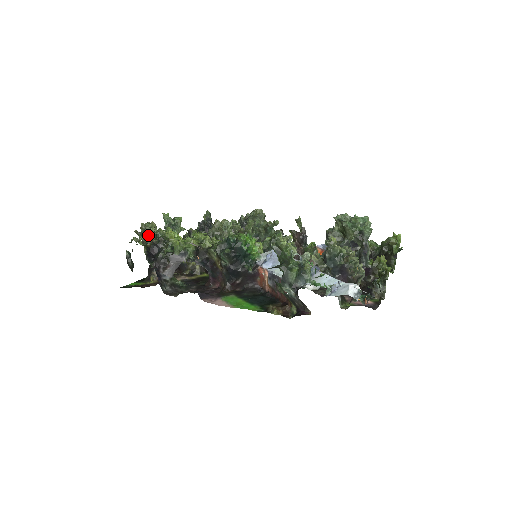
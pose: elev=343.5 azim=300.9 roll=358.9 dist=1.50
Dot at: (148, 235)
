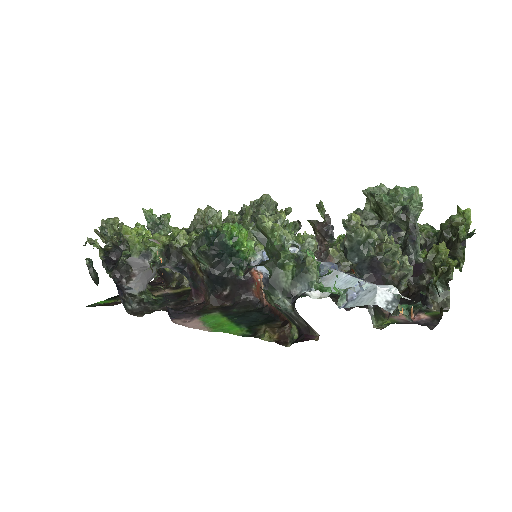
Dot at: (109, 235)
